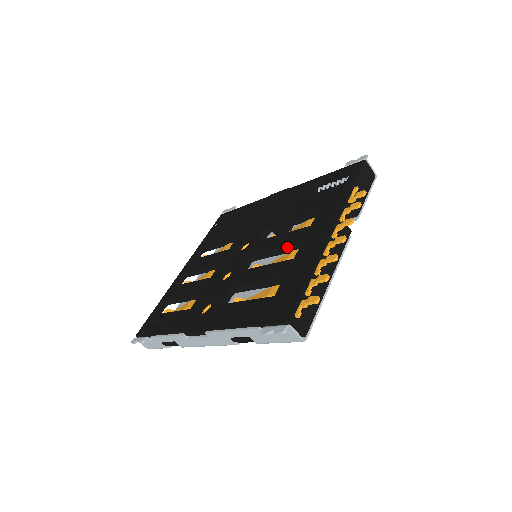
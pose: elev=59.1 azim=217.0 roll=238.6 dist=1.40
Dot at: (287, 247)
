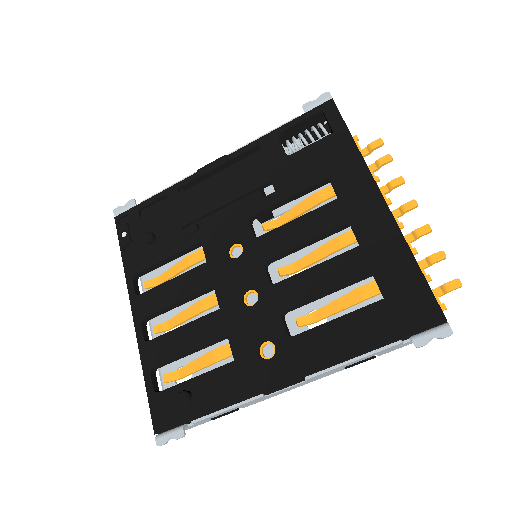
Dot at: (325, 234)
